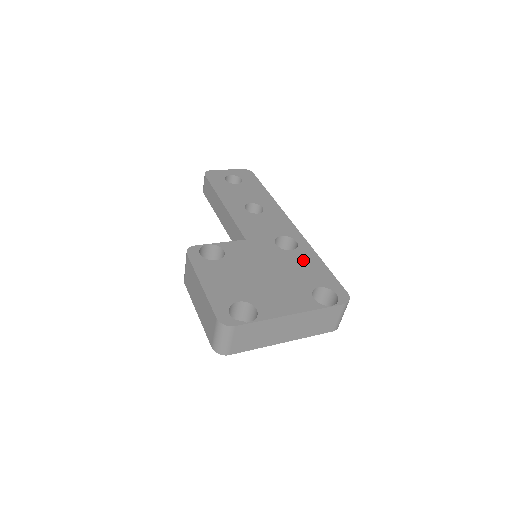
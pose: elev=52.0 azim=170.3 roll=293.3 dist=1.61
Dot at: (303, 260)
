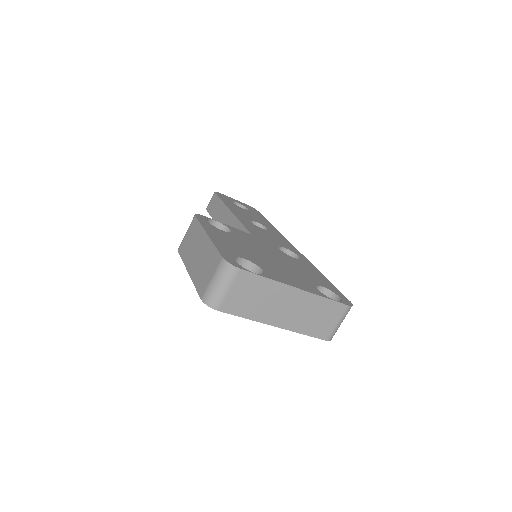
Dot at: (306, 267)
